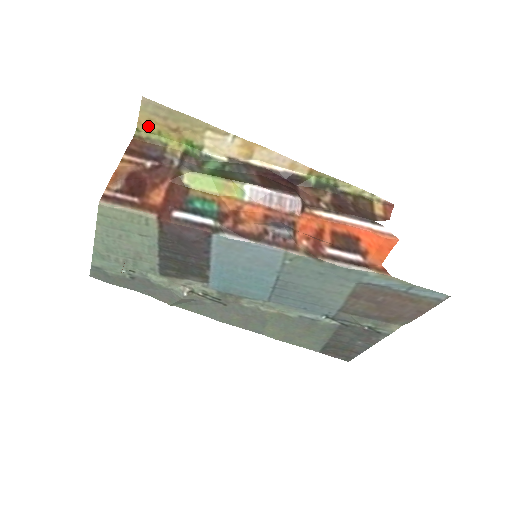
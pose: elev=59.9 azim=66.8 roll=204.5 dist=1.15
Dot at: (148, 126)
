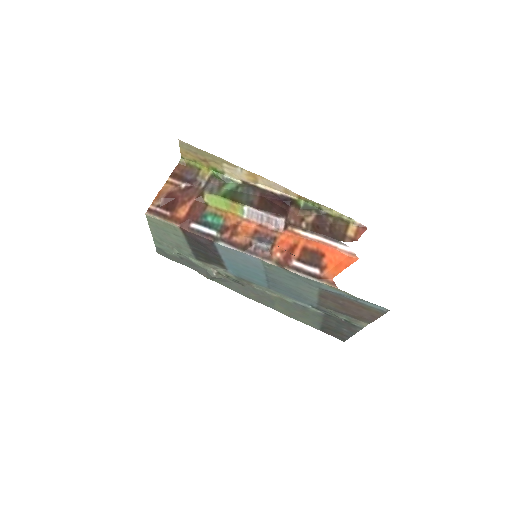
Dot at: (187, 156)
